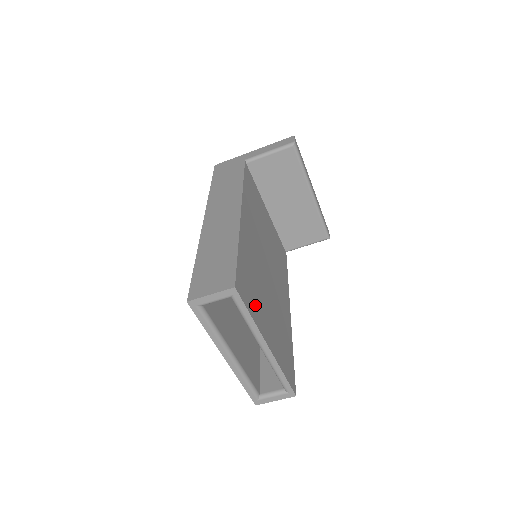
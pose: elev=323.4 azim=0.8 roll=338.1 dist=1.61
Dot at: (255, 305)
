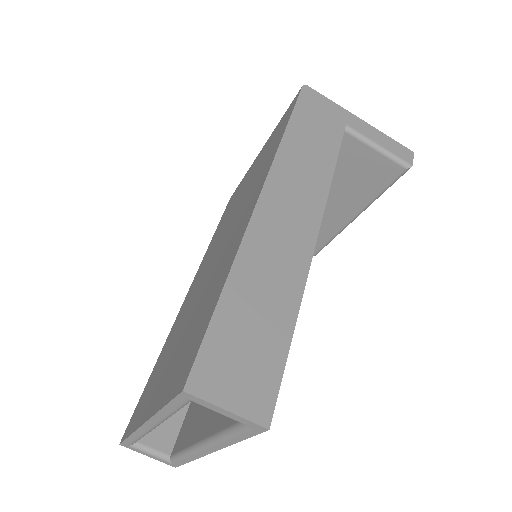
Dot at: occluded
